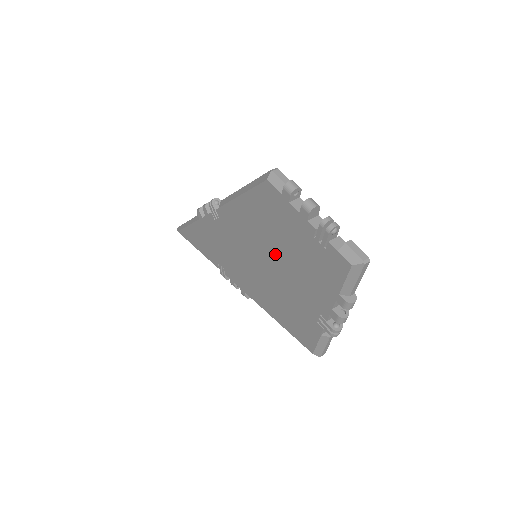
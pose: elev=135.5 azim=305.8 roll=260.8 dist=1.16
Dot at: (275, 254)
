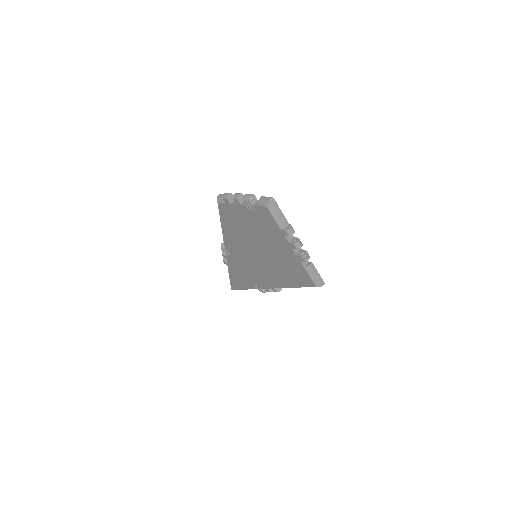
Dot at: (254, 242)
